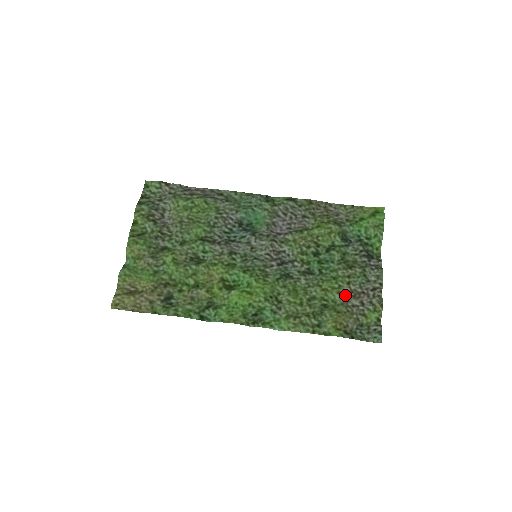
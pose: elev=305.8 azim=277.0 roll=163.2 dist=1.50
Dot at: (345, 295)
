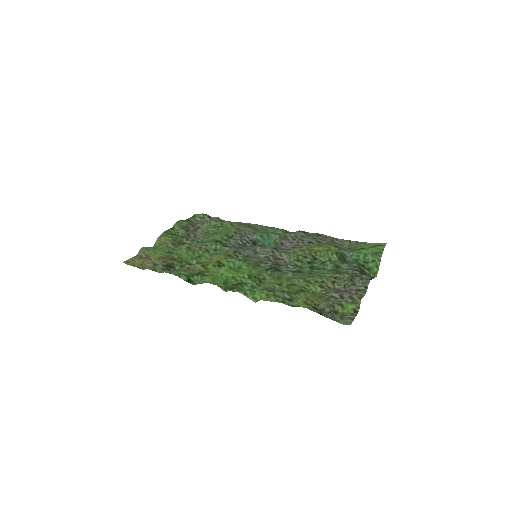
Dot at: (327, 289)
